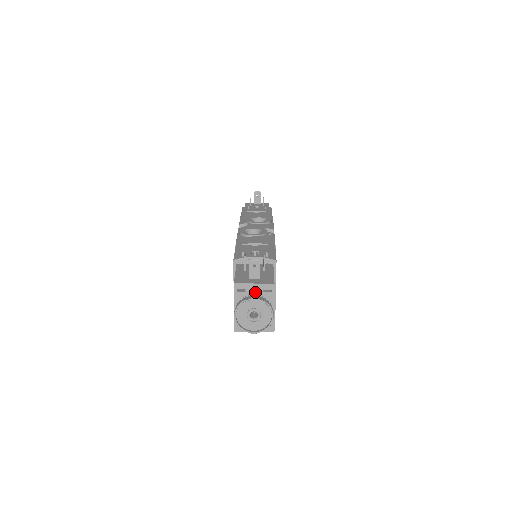
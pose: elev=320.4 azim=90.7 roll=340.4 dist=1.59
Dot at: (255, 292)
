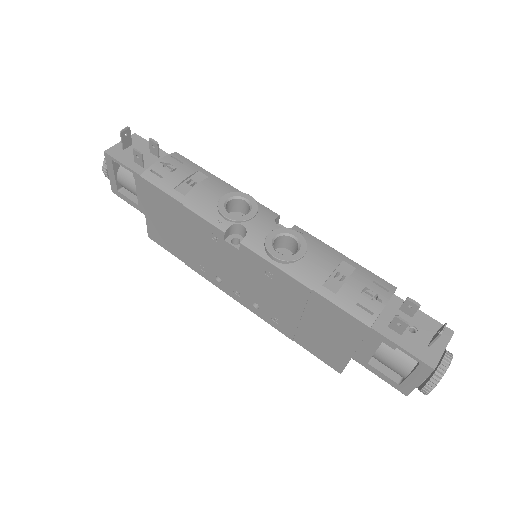
Dot at: occluded
